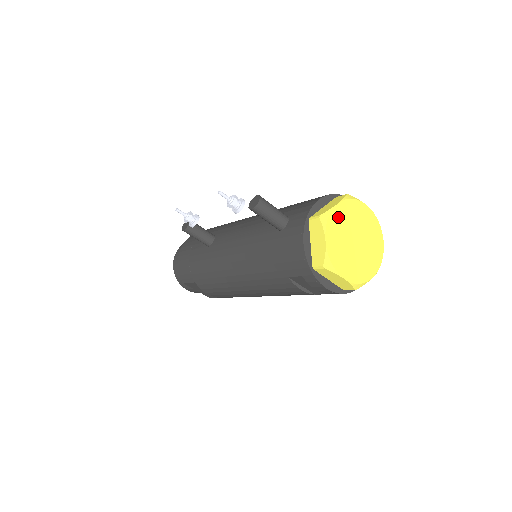
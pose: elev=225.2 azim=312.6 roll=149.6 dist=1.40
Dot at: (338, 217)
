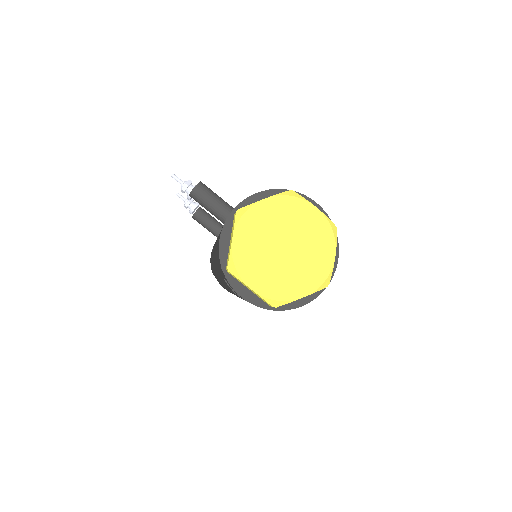
Dot at: (261, 215)
